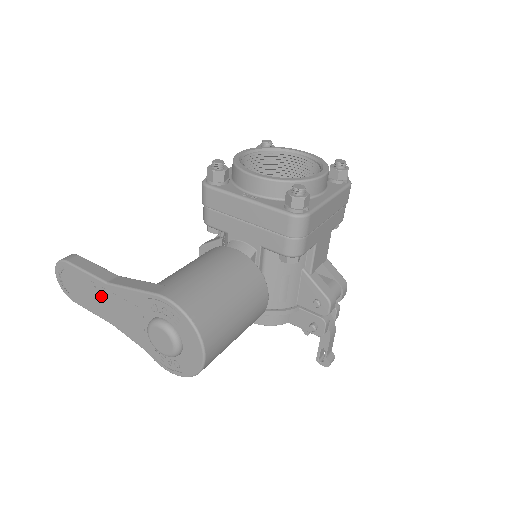
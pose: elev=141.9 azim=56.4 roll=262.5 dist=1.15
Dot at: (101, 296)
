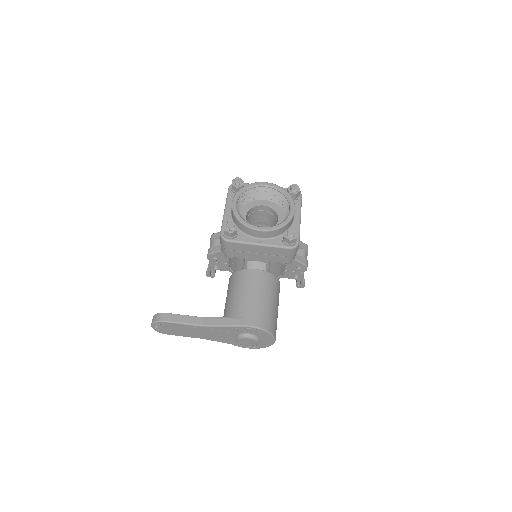
Dot at: (196, 331)
